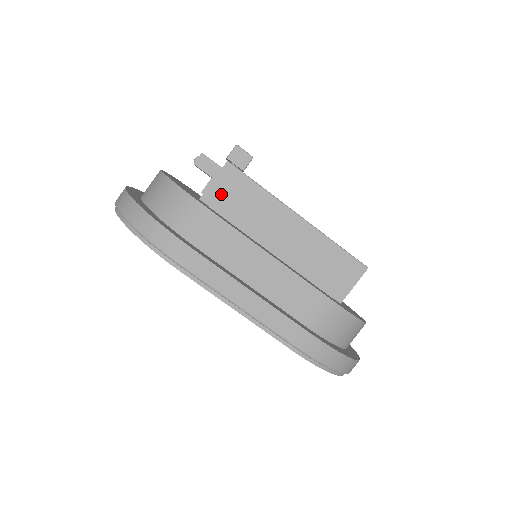
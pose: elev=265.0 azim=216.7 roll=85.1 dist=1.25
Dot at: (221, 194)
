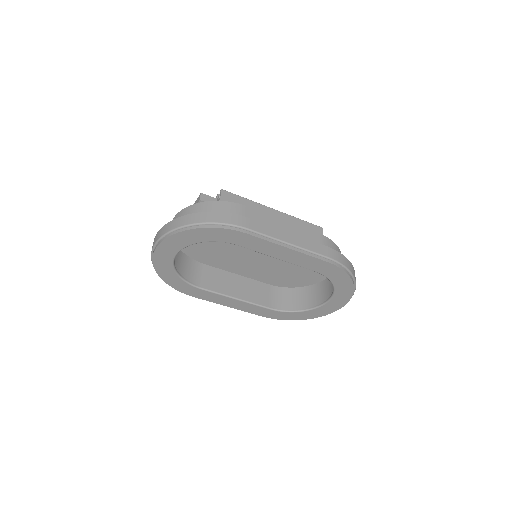
Dot at: occluded
